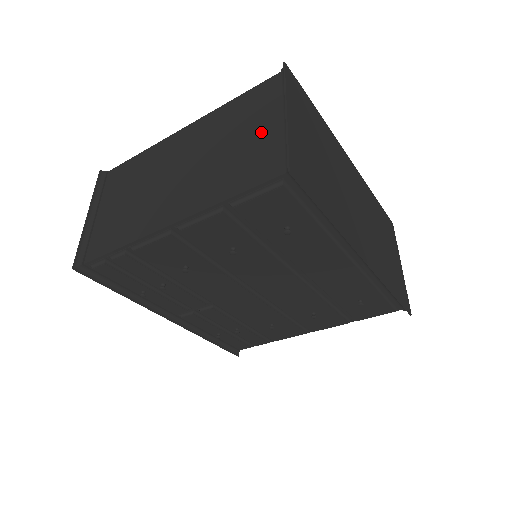
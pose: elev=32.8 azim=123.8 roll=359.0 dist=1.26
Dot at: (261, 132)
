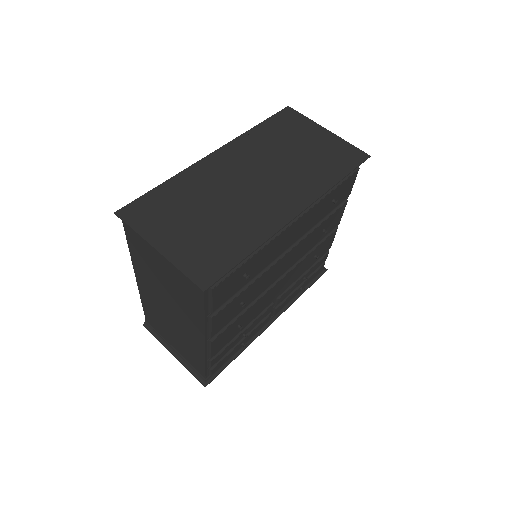
Dot at: (165, 264)
